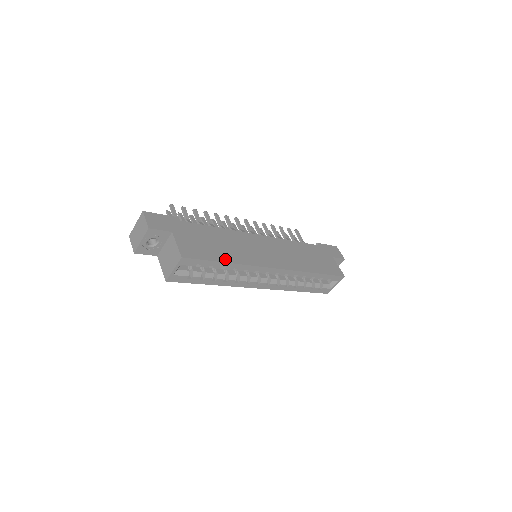
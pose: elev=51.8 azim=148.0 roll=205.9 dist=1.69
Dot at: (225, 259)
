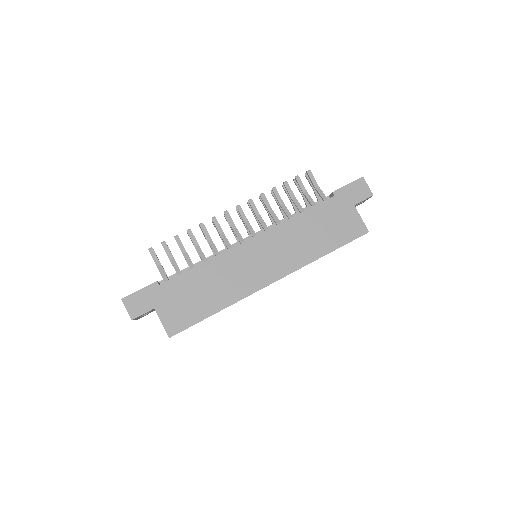
Dot at: (213, 309)
